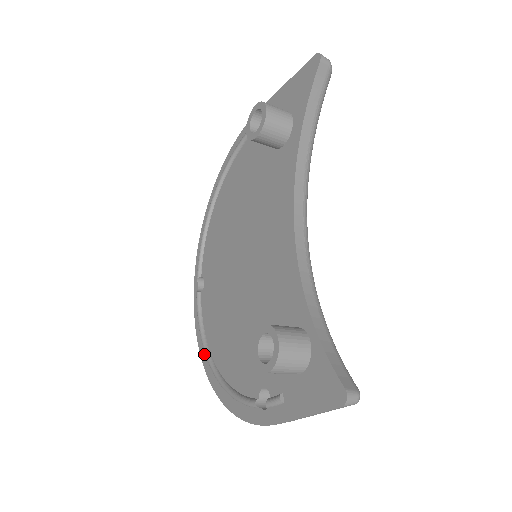
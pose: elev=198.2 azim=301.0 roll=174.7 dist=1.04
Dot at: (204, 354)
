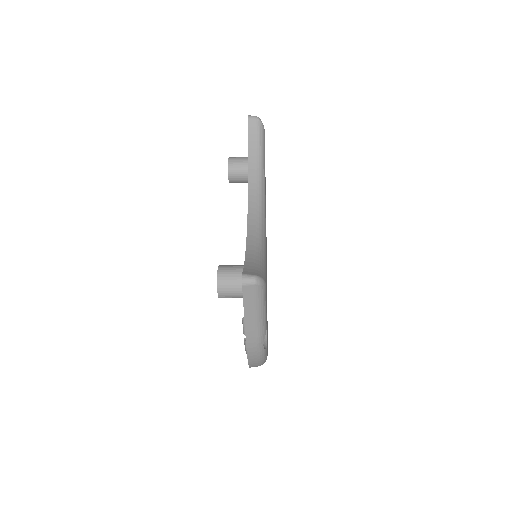
Dot at: occluded
